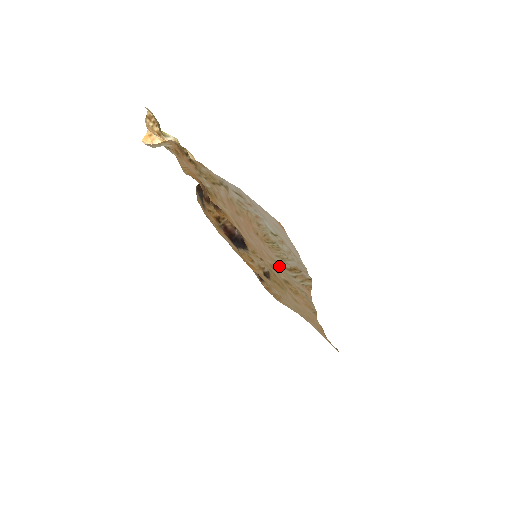
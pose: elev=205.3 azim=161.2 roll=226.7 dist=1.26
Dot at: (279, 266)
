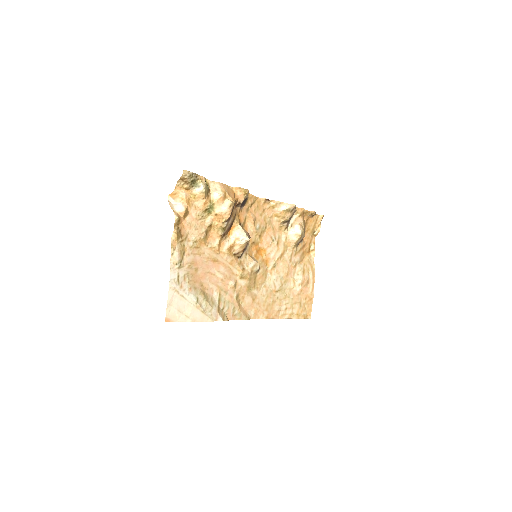
Dot at: (221, 297)
